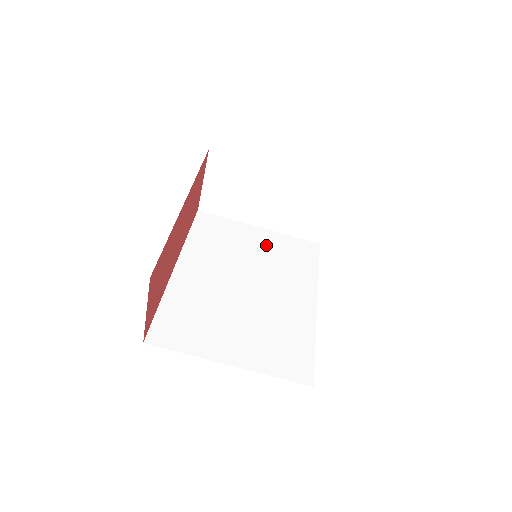
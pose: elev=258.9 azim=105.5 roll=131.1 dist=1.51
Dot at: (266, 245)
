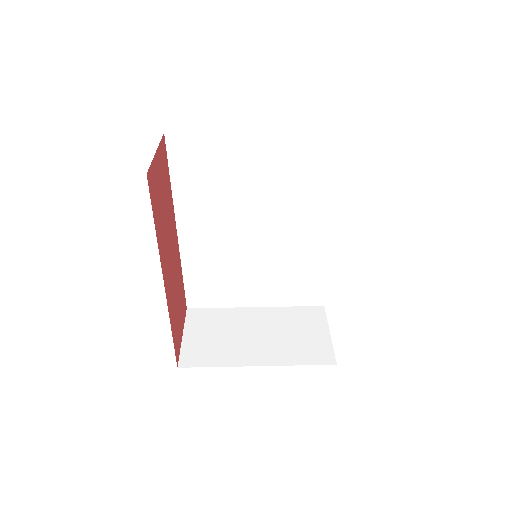
Dot at: occluded
